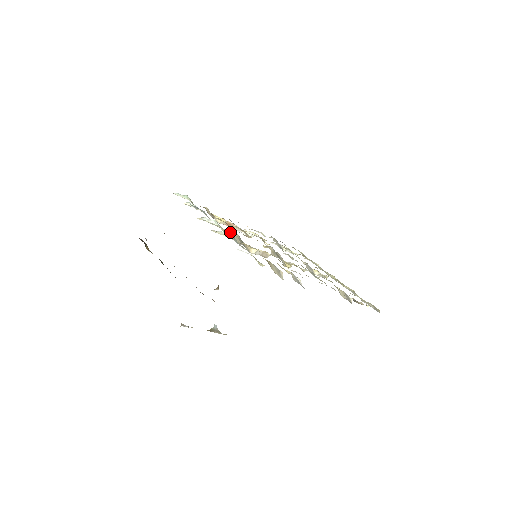
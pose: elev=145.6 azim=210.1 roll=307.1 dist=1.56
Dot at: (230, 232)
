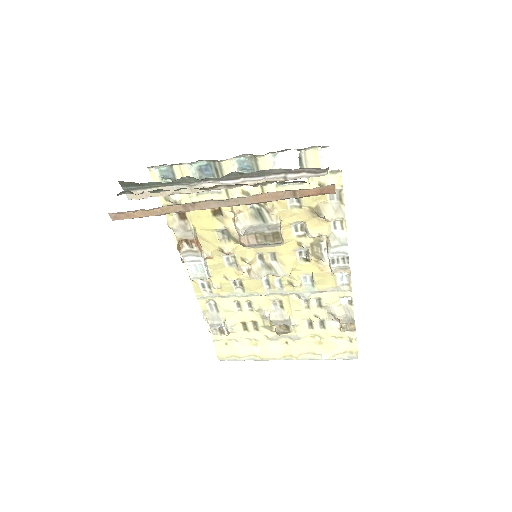
Dot at: (240, 208)
